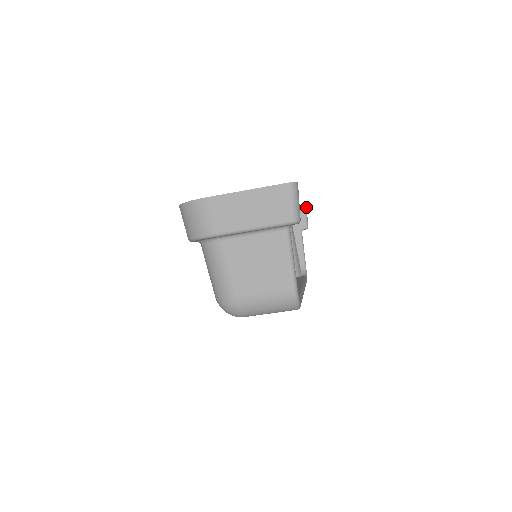
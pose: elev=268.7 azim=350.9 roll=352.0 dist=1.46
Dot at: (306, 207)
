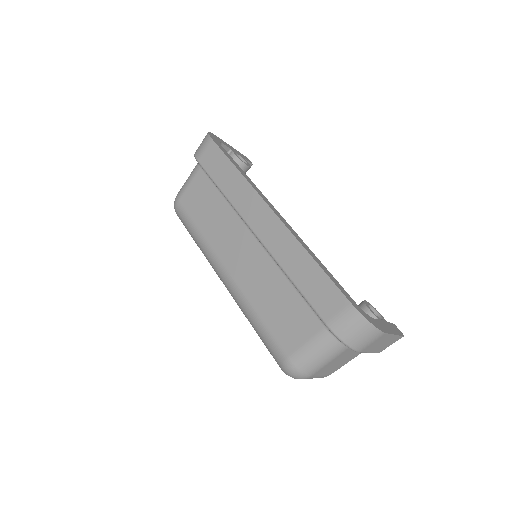
Dot at: (252, 164)
